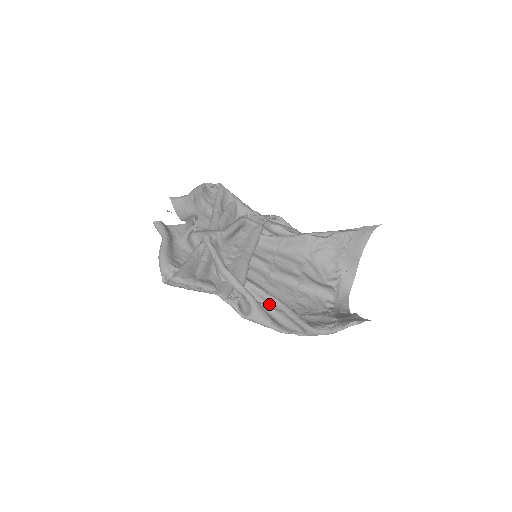
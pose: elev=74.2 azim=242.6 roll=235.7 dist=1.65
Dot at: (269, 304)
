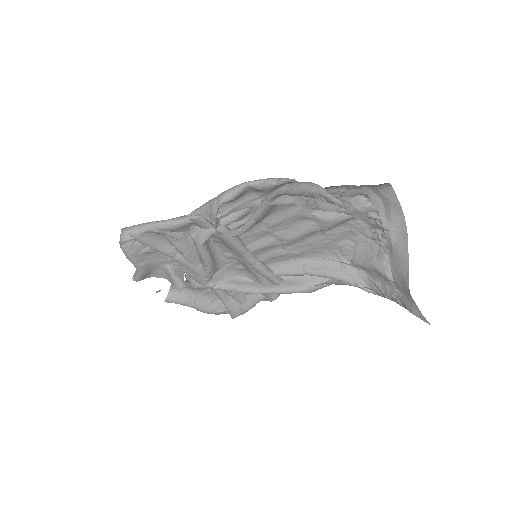
Dot at: occluded
